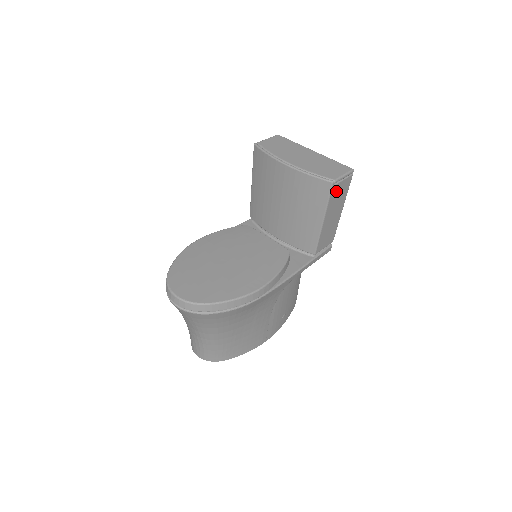
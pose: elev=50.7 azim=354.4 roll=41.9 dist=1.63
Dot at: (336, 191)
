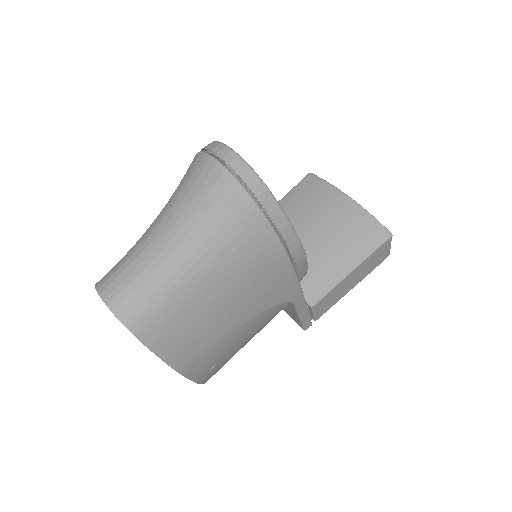
Dot at: (380, 252)
